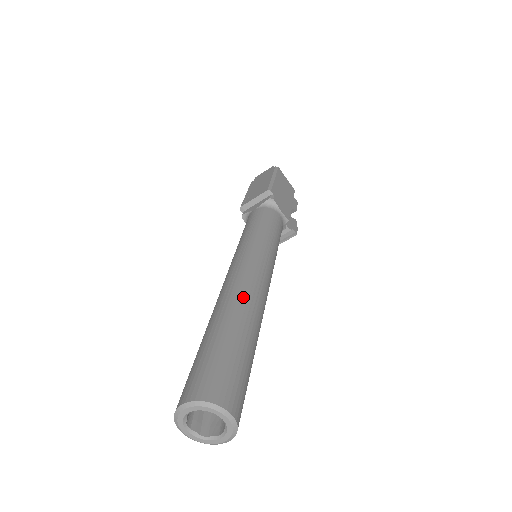
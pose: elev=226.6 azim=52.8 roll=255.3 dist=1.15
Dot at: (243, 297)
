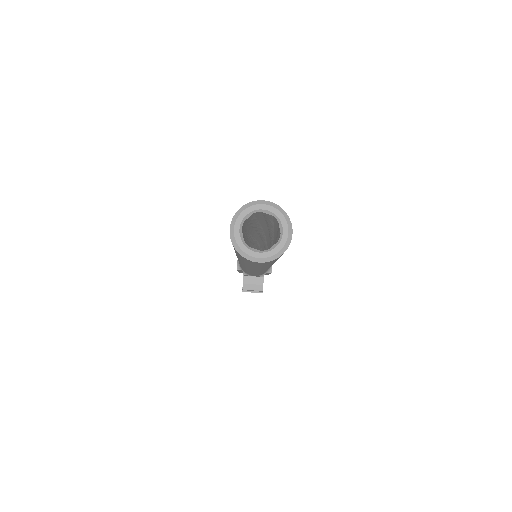
Dot at: occluded
